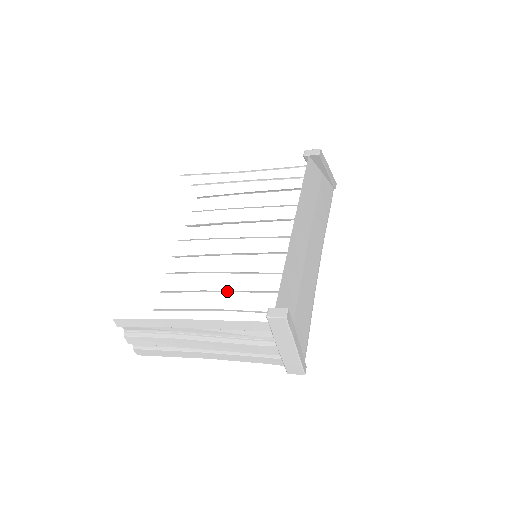
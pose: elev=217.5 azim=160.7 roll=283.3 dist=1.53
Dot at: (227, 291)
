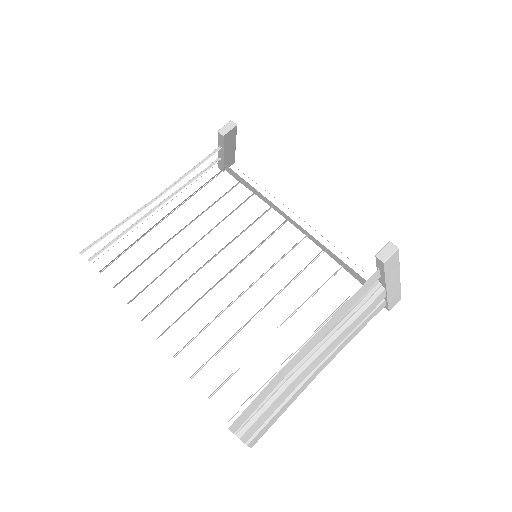
Dot at: (264, 307)
